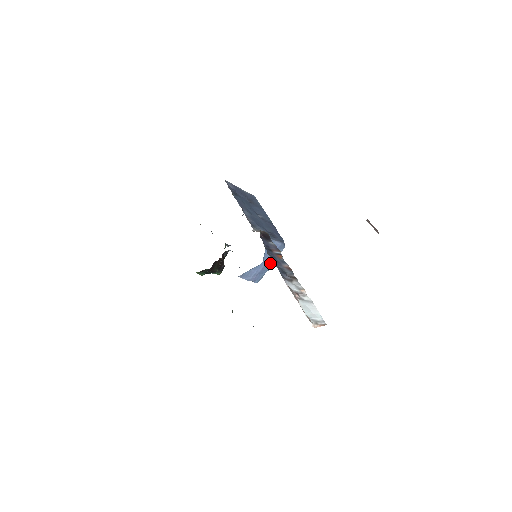
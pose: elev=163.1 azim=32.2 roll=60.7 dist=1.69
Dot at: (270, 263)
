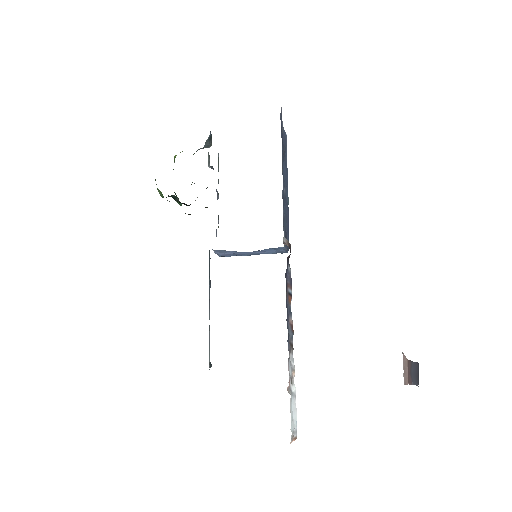
Dot at: (254, 254)
